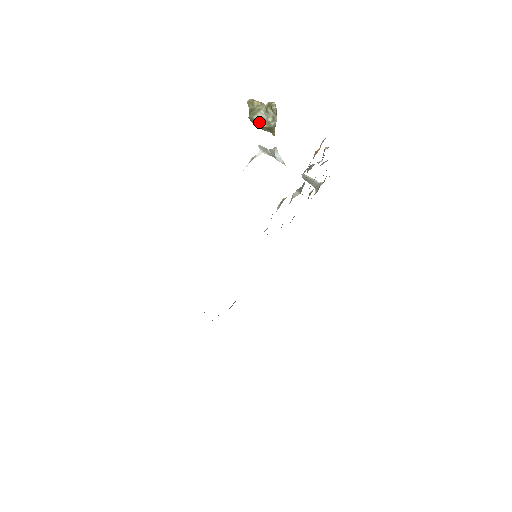
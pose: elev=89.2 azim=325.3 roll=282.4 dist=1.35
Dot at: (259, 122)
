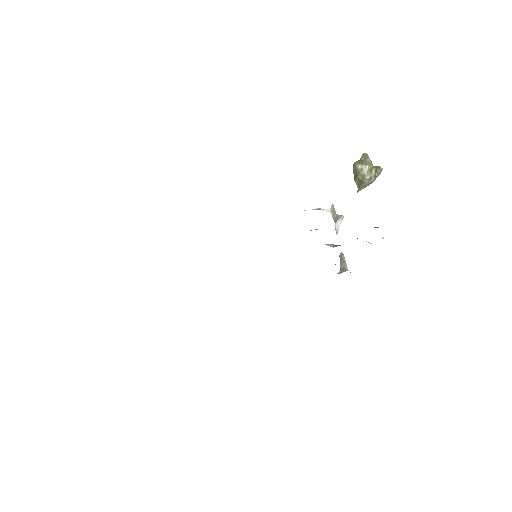
Dot at: (358, 172)
